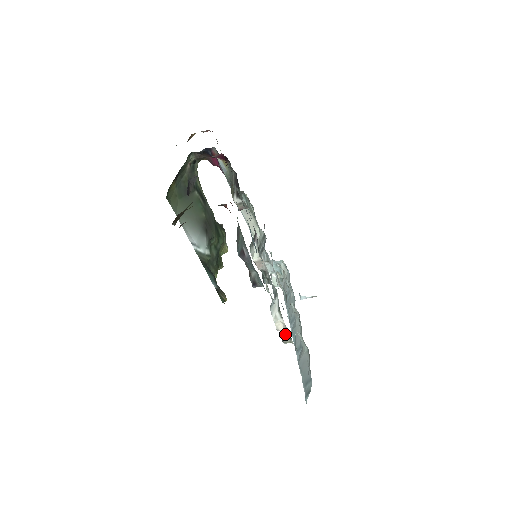
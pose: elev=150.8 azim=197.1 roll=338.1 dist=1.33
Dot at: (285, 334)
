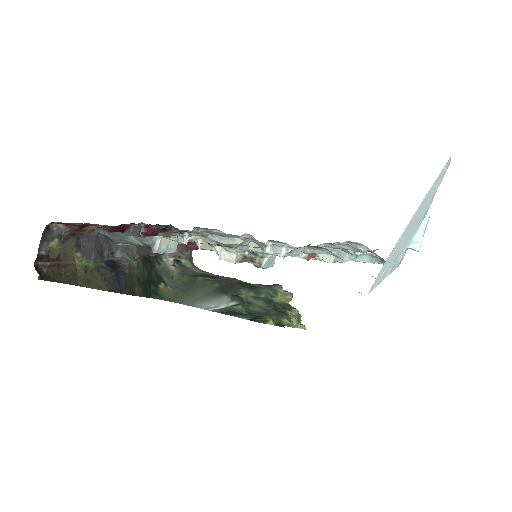
Dot at: (246, 257)
